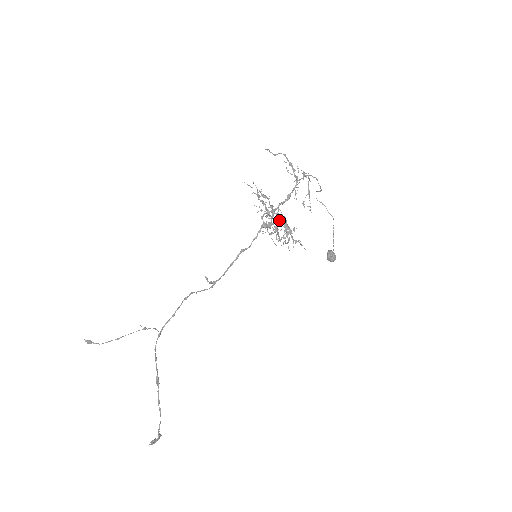
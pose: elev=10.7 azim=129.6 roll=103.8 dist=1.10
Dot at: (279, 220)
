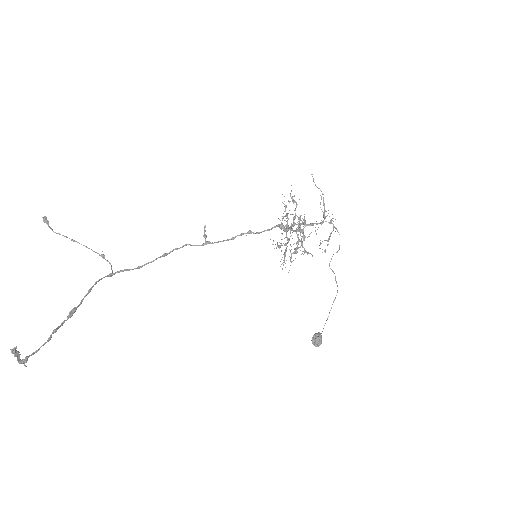
Dot at: (298, 223)
